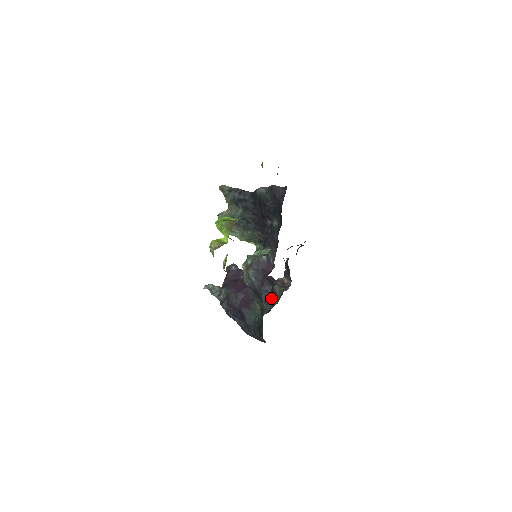
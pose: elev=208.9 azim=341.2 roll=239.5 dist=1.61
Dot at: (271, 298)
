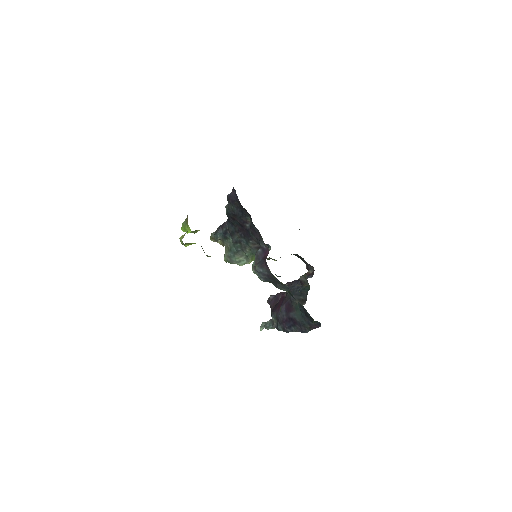
Dot at: (303, 289)
